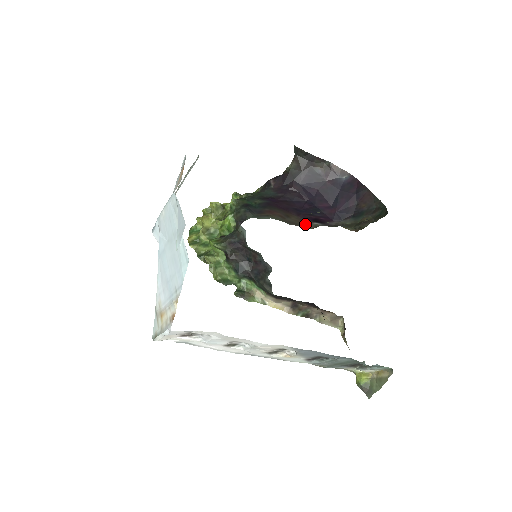
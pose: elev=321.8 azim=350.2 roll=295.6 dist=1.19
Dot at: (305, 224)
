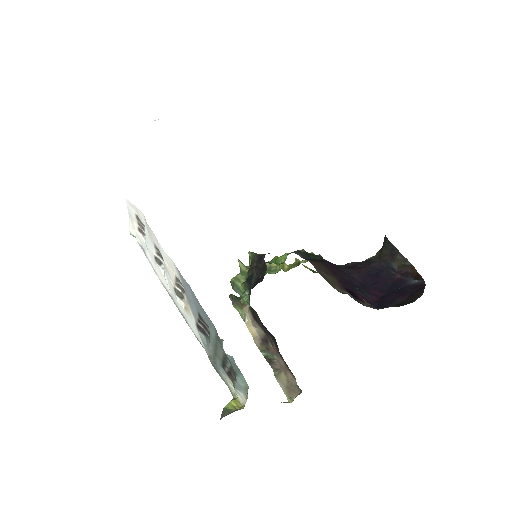
Dot at: (336, 286)
